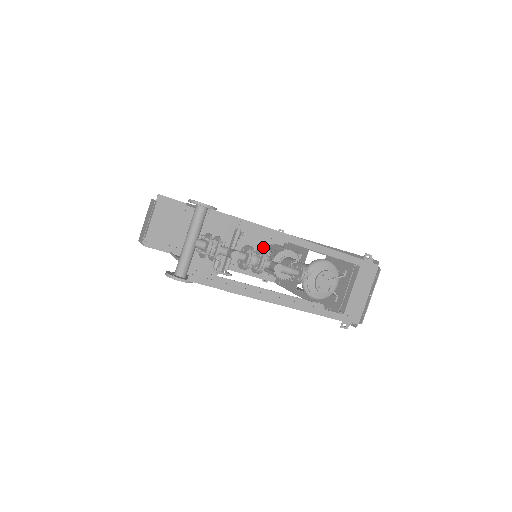
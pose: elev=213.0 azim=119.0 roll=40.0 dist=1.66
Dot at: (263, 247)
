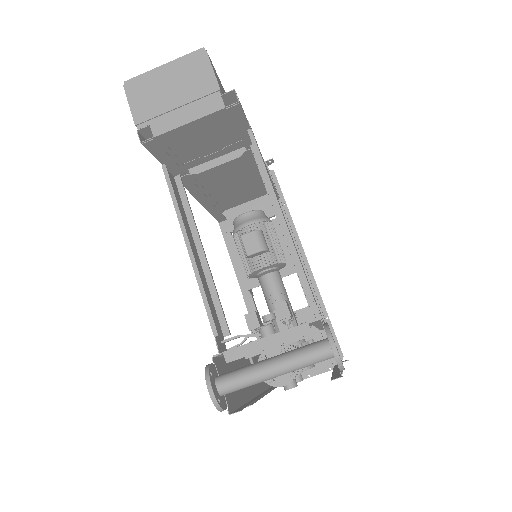
Dot at: (260, 220)
